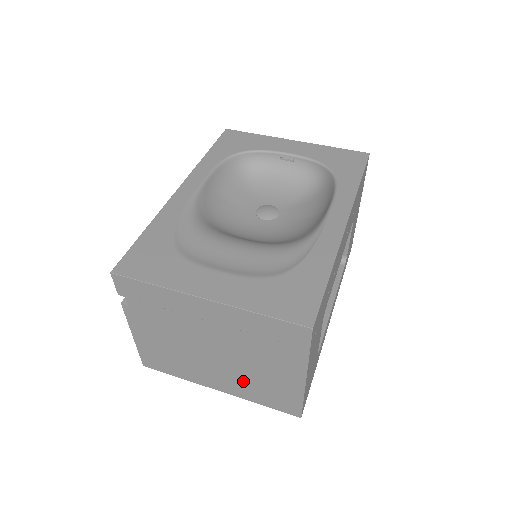
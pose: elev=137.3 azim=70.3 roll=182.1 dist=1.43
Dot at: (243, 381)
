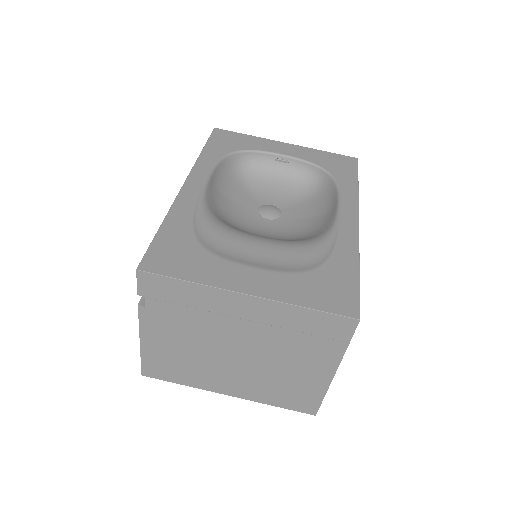
Dot at: (262, 382)
